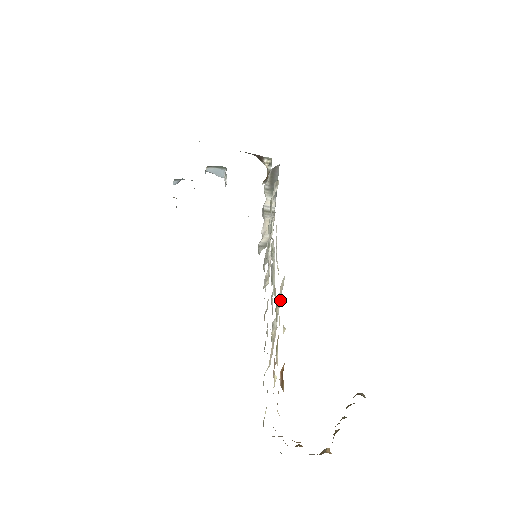
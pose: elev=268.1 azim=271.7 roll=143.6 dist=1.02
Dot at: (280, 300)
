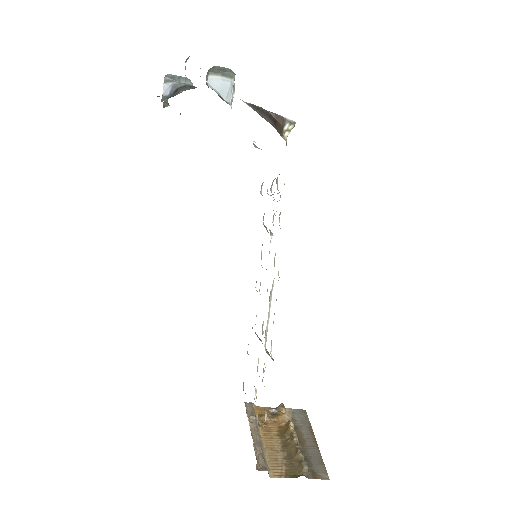
Dot at: occluded
